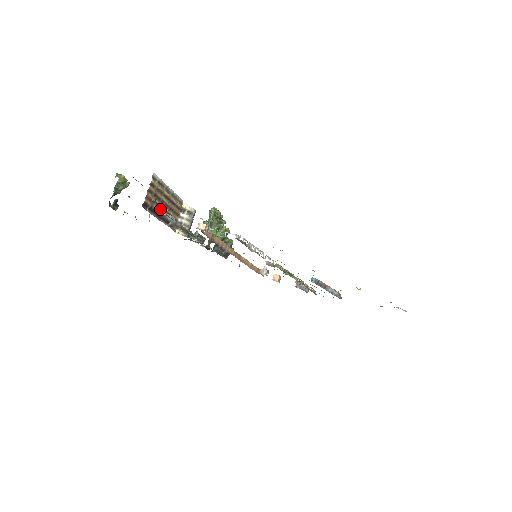
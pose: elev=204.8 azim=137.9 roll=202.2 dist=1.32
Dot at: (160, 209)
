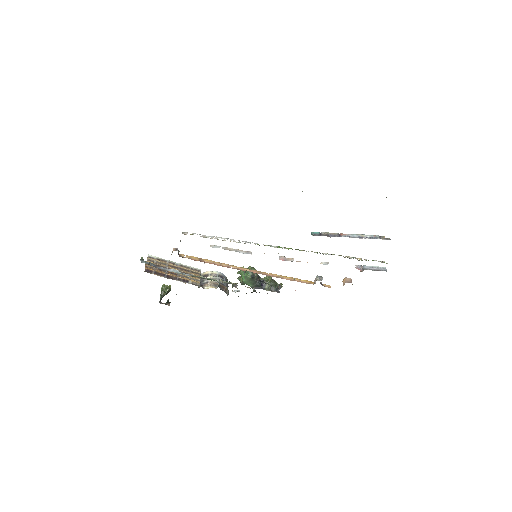
Dot at: (157, 267)
